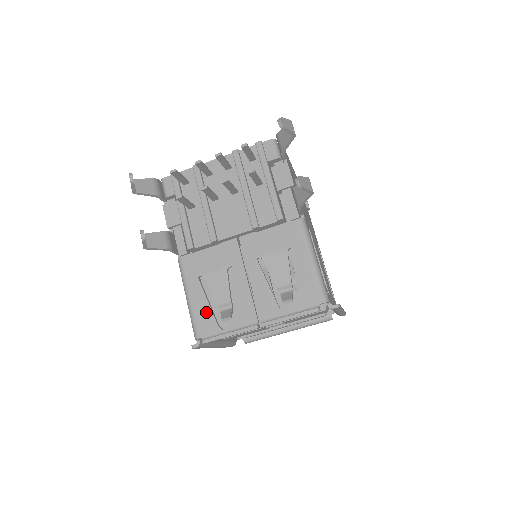
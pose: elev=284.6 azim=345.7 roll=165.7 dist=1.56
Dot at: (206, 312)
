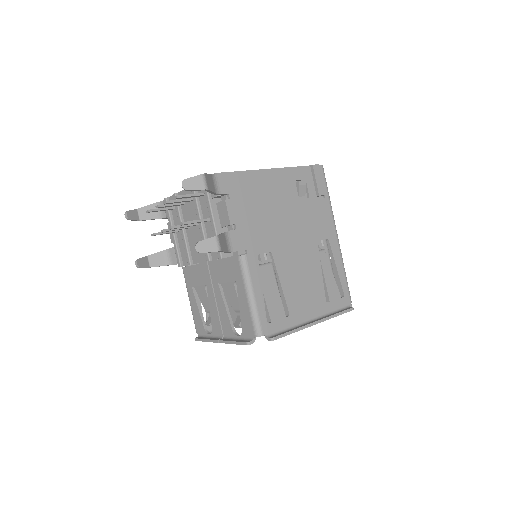
Dot at: (198, 316)
